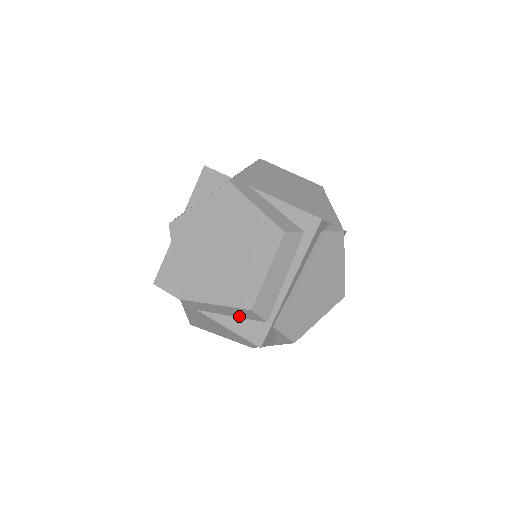
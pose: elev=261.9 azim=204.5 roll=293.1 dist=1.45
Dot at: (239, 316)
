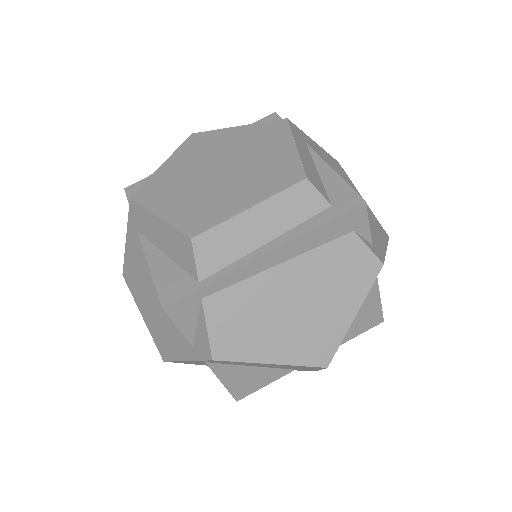
Dot at: (174, 257)
